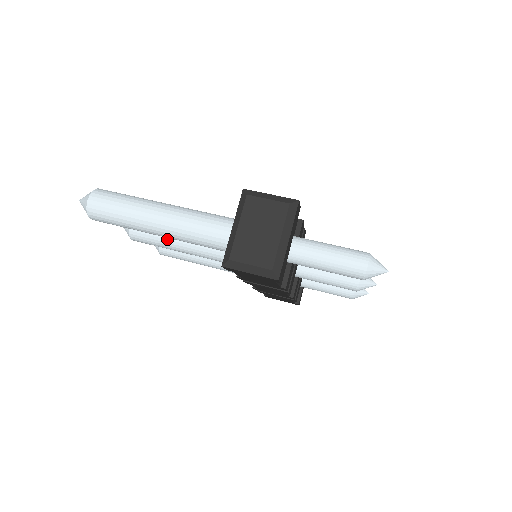
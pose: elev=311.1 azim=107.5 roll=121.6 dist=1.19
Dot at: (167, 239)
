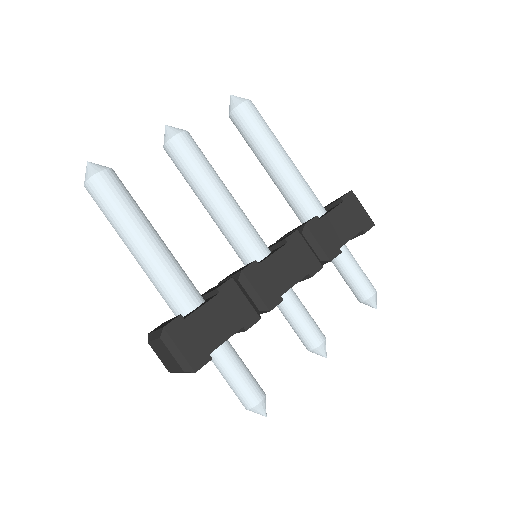
Dot at: (190, 186)
